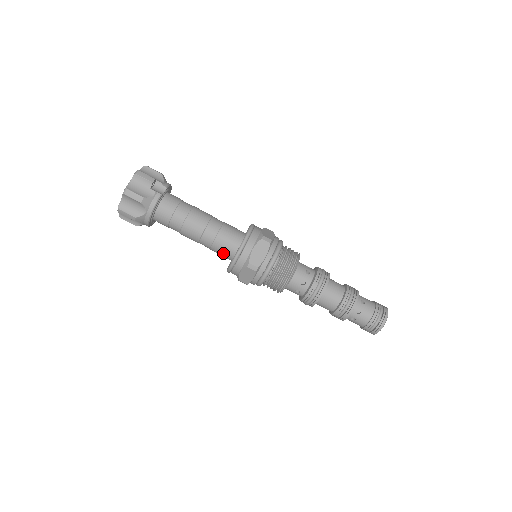
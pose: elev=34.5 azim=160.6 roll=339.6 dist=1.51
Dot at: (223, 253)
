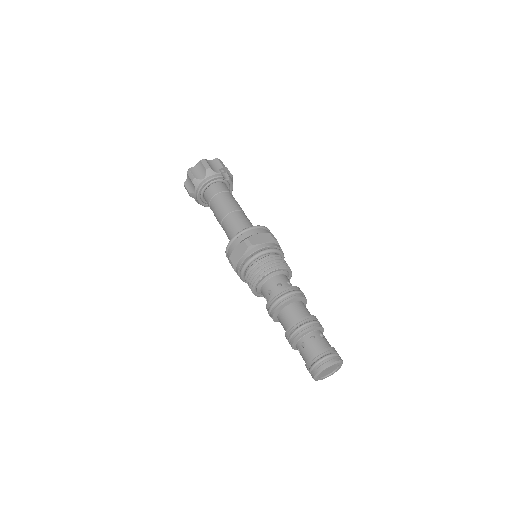
Dot at: (233, 235)
